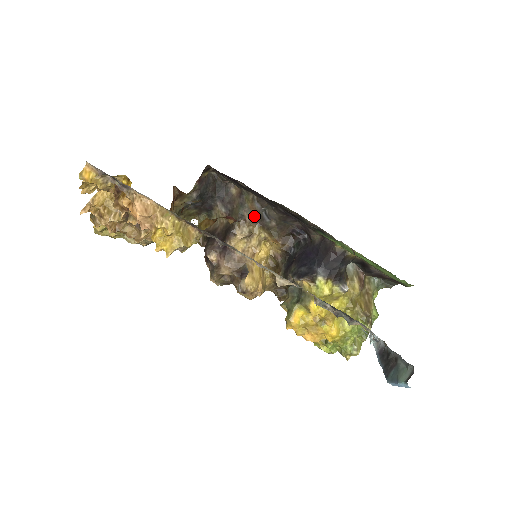
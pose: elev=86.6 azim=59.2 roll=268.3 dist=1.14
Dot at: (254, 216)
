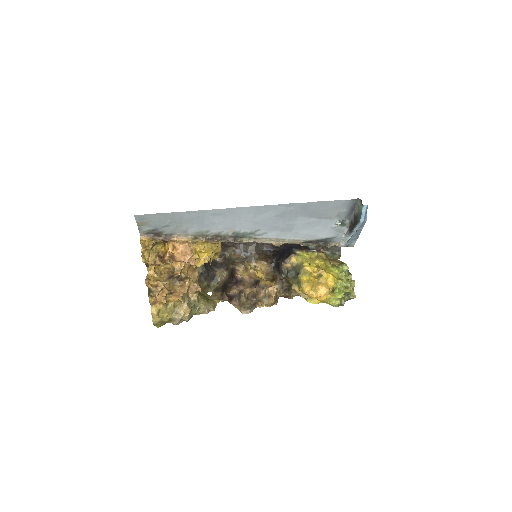
Dot at: (240, 259)
